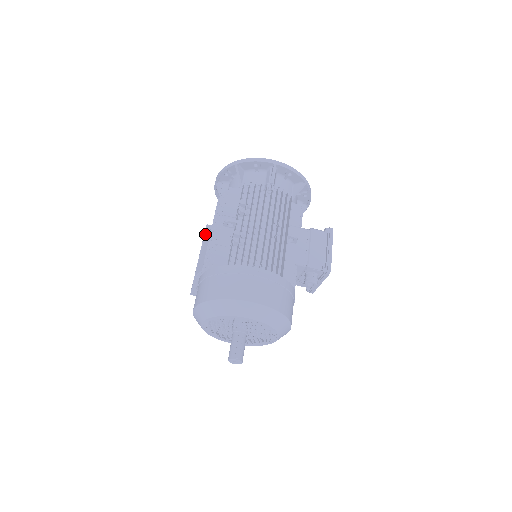
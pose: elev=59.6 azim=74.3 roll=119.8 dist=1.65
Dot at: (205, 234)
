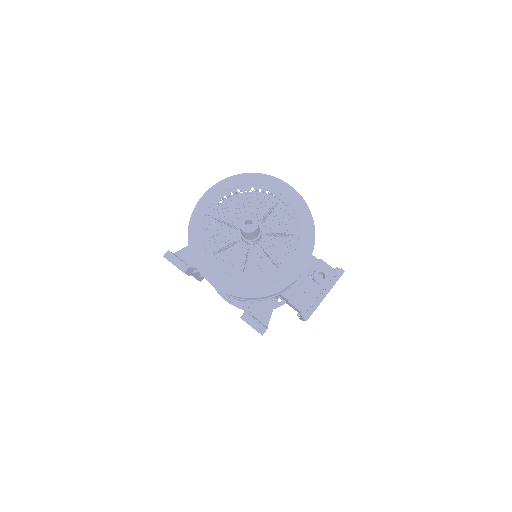
Dot at: occluded
